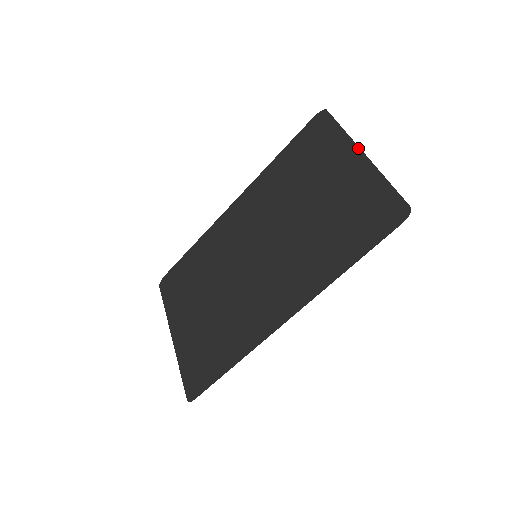
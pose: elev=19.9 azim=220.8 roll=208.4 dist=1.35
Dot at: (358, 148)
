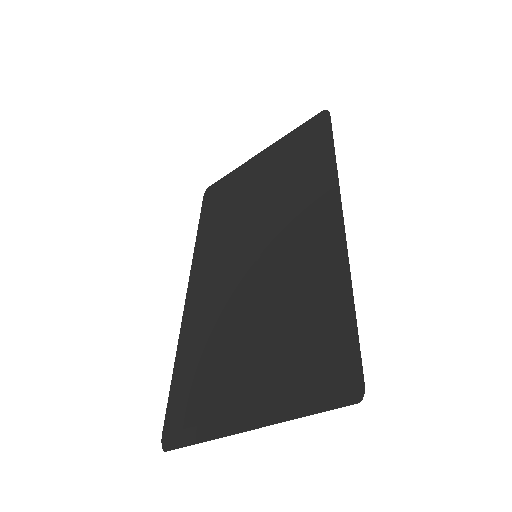
Dot at: (255, 156)
